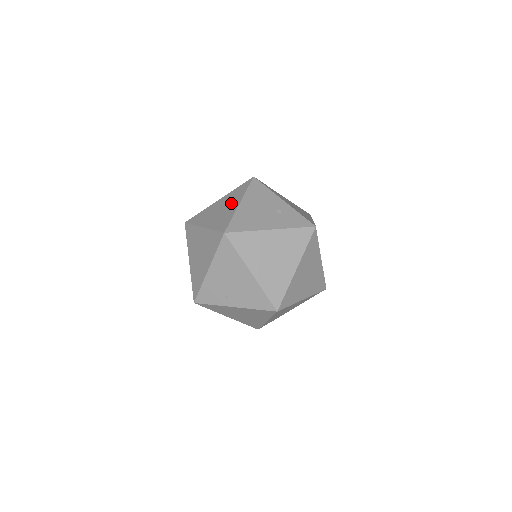
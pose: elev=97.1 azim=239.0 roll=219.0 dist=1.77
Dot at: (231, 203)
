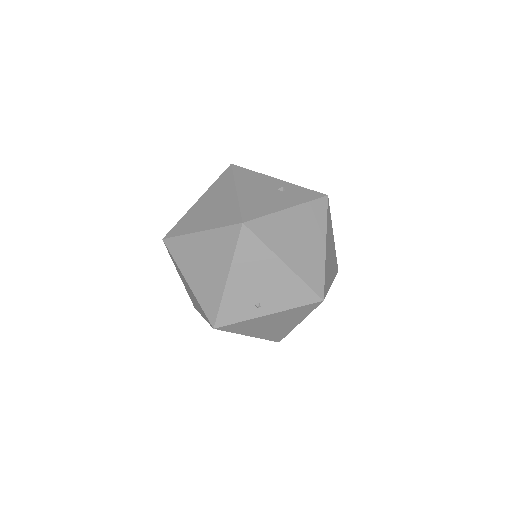
Dot at: (222, 195)
